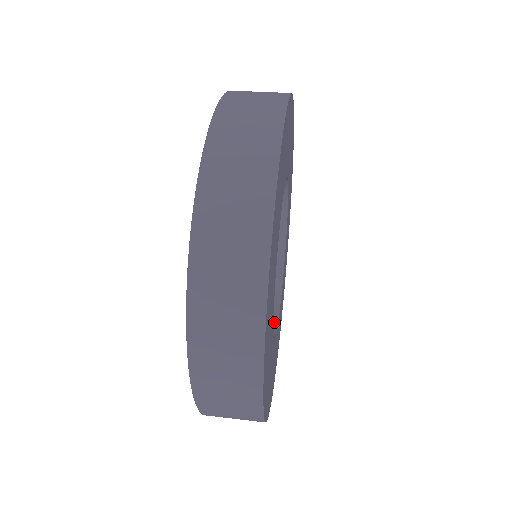
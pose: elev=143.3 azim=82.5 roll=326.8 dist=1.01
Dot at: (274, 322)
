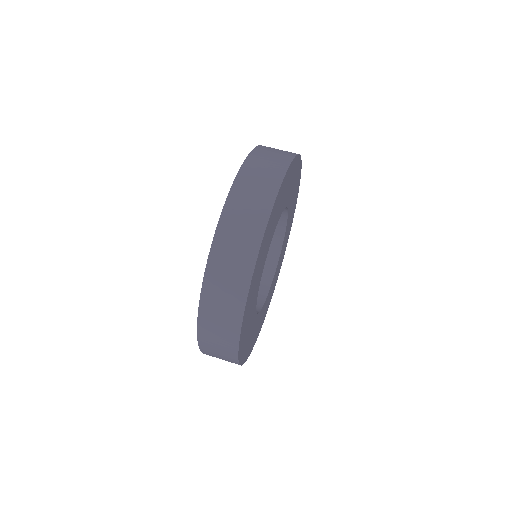
Dot at: (273, 269)
